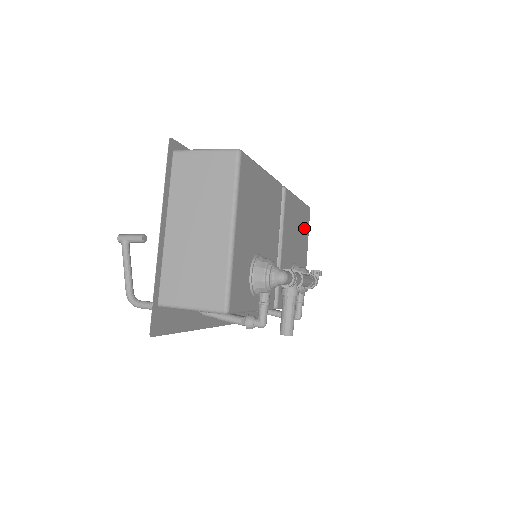
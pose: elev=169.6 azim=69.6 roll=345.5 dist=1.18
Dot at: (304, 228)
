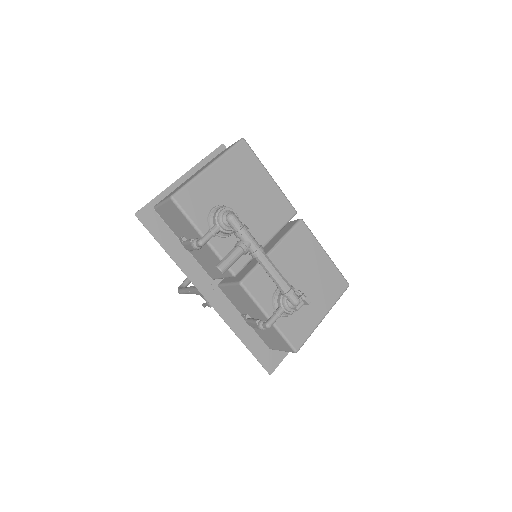
Dot at: (328, 286)
